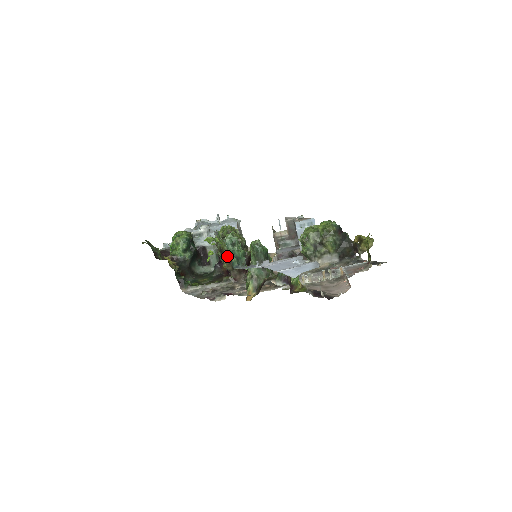
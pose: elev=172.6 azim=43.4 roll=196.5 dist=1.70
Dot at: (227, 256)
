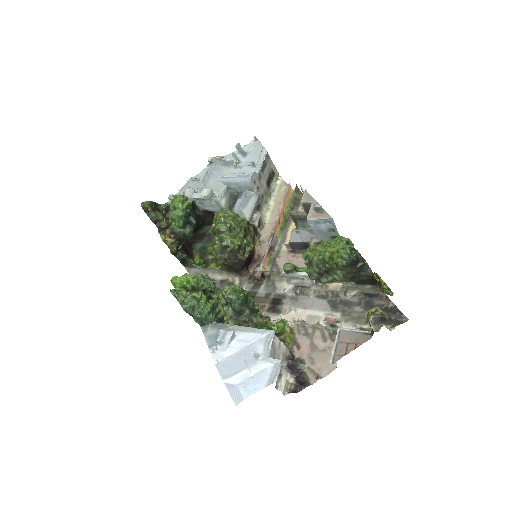
Dot at: occluded
